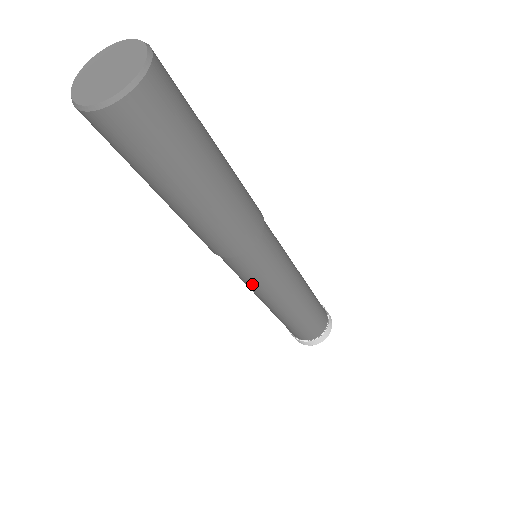
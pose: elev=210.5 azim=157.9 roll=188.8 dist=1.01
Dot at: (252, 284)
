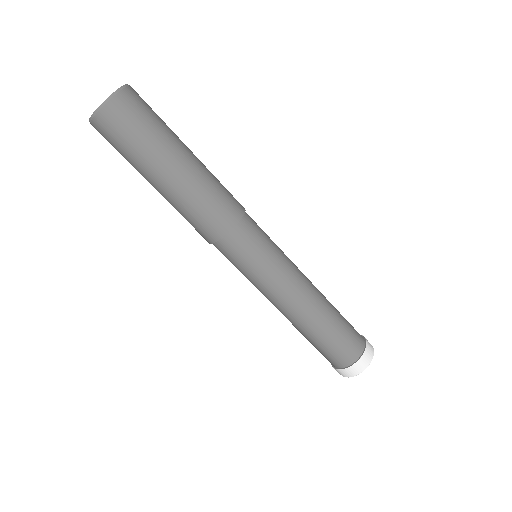
Dot at: (258, 274)
